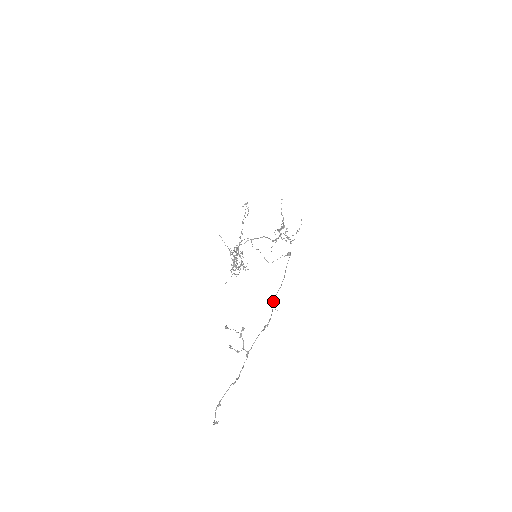
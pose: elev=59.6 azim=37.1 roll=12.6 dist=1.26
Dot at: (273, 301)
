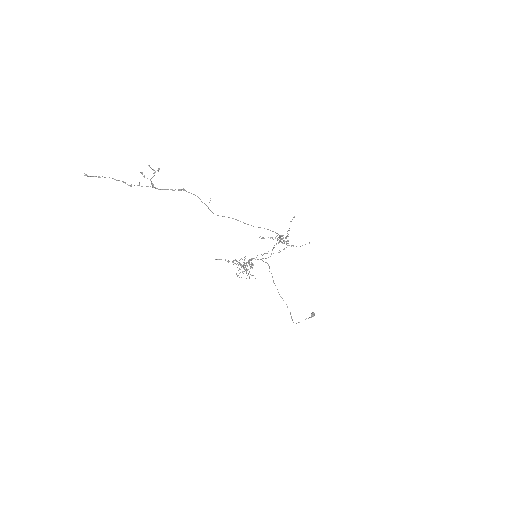
Dot at: occluded
